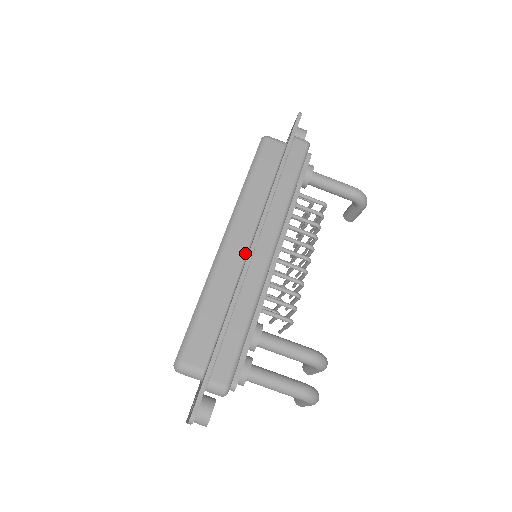
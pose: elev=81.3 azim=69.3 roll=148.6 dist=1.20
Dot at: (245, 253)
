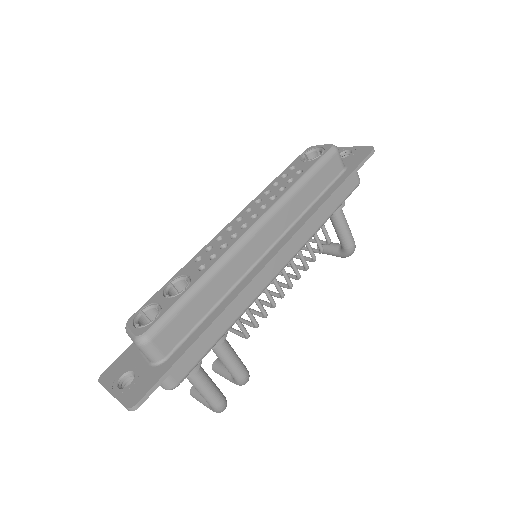
Dot at: (259, 257)
